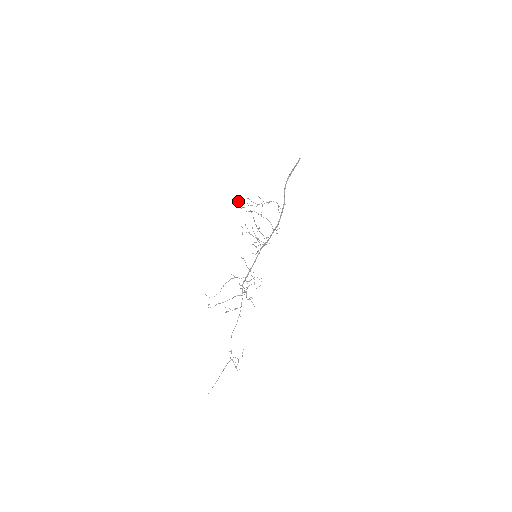
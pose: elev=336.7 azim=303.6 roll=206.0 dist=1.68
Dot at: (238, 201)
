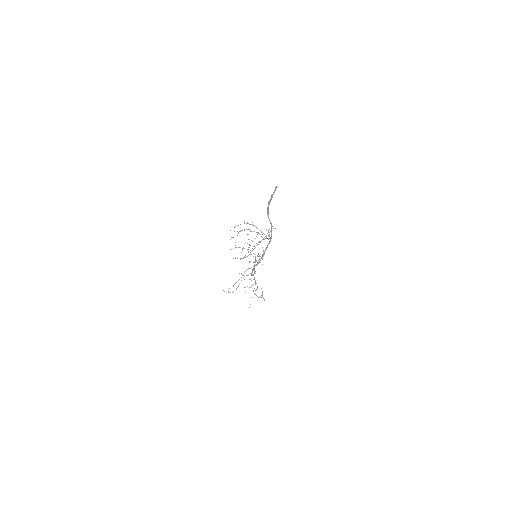
Dot at: occluded
